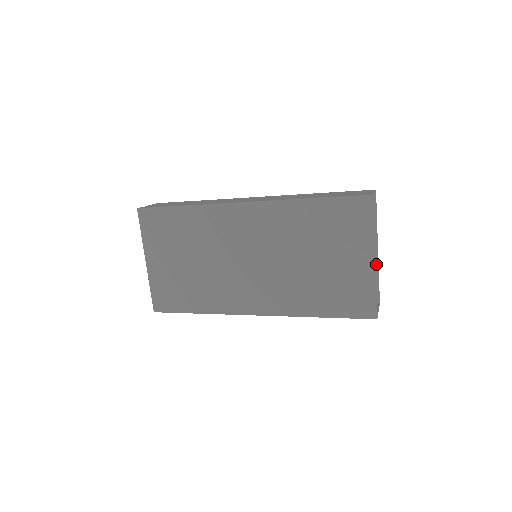
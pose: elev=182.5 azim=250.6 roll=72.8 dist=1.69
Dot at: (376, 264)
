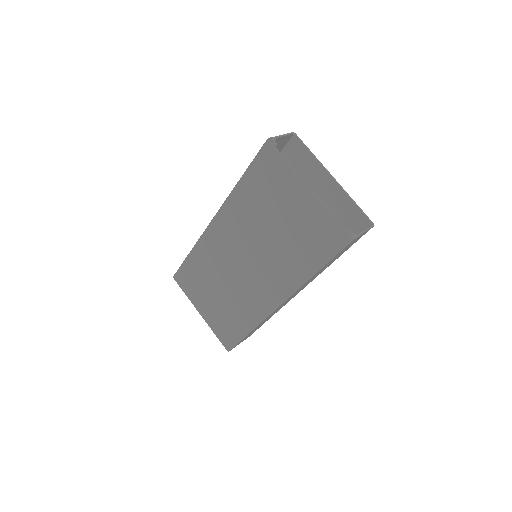
Dot at: (342, 192)
